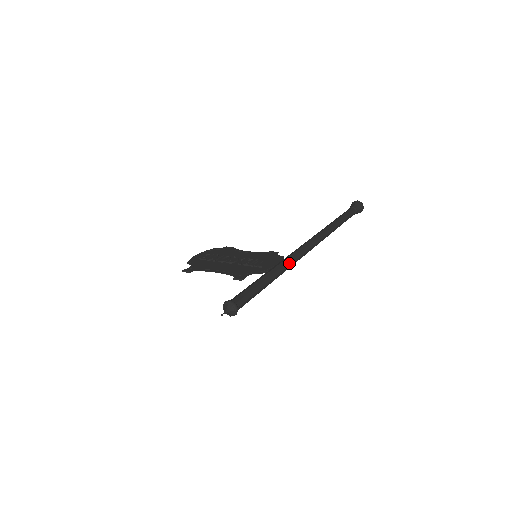
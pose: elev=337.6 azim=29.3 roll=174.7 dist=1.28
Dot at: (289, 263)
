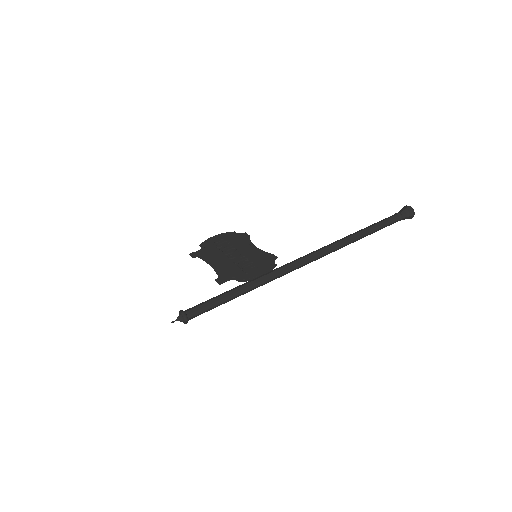
Dot at: (269, 279)
